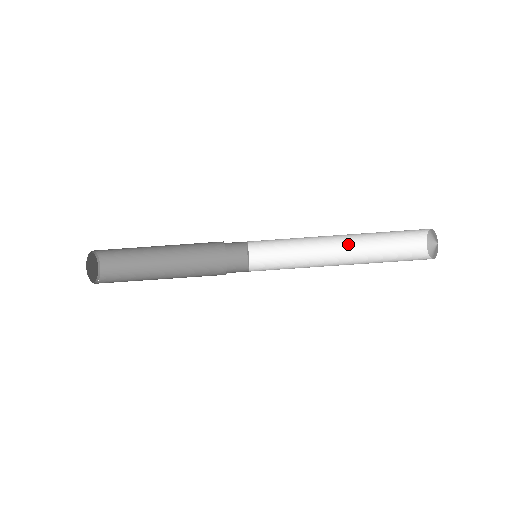
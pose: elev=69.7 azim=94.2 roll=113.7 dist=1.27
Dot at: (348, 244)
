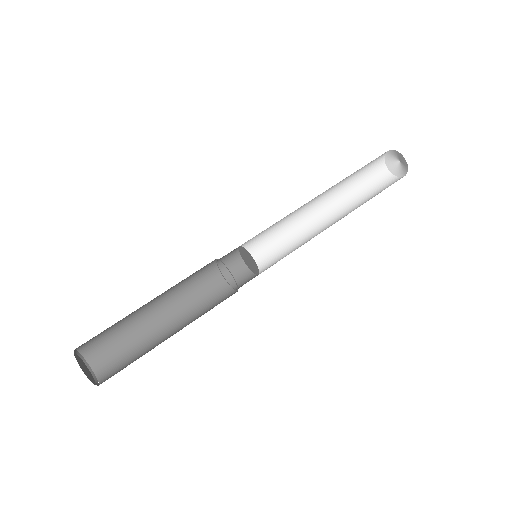
Dot at: (338, 216)
